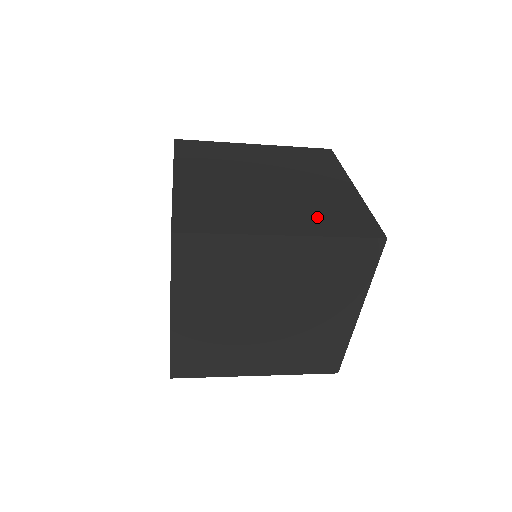
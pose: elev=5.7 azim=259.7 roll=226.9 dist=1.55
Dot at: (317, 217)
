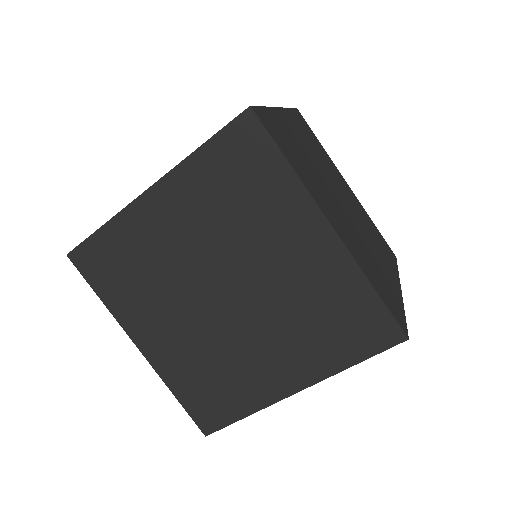
Dot at: occluded
